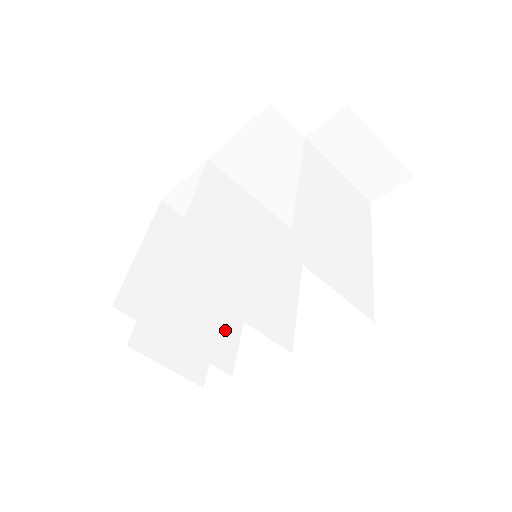
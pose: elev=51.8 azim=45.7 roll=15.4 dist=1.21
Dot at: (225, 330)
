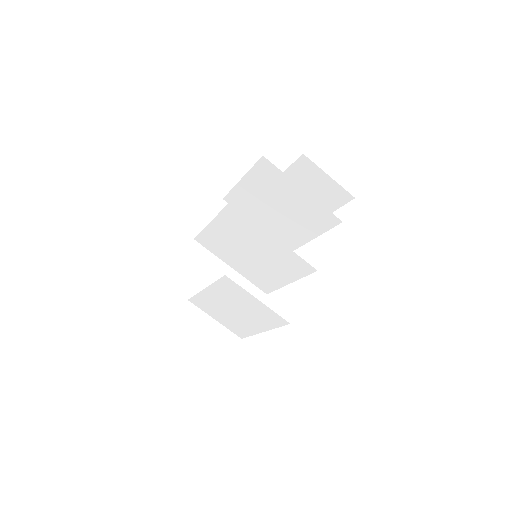
Dot at: (260, 319)
